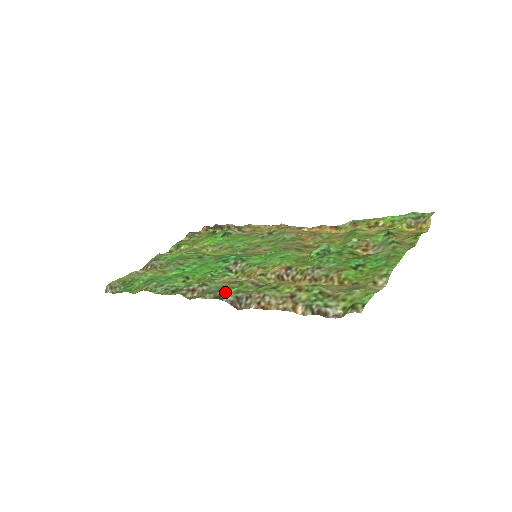
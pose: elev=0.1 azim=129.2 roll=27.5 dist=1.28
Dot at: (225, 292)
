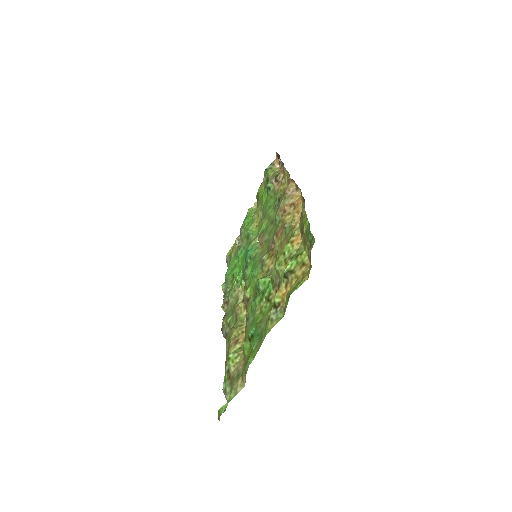
Dot at: (224, 323)
